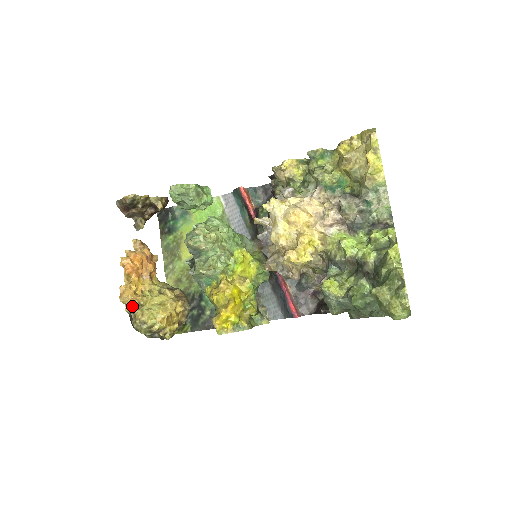
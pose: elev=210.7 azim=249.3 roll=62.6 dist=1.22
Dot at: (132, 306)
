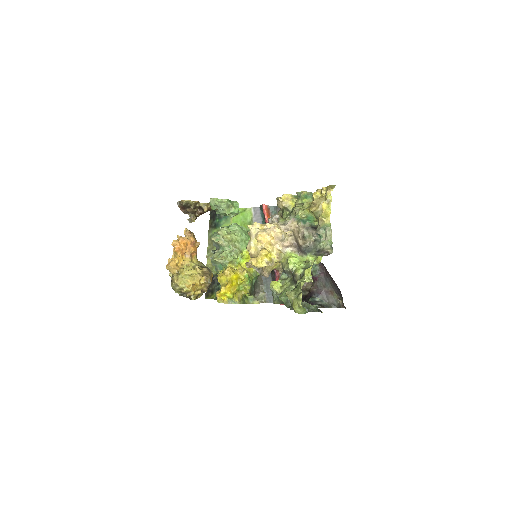
Dot at: (173, 273)
